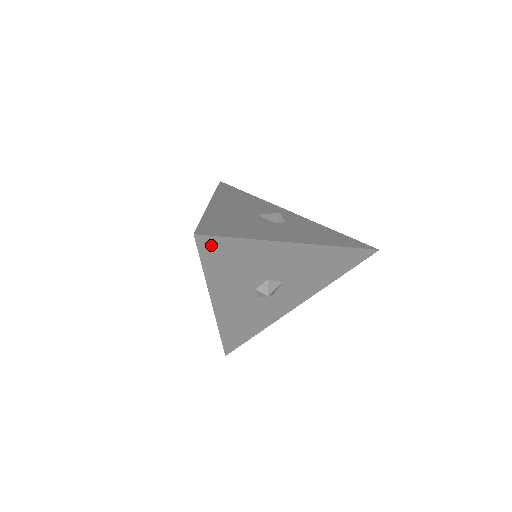
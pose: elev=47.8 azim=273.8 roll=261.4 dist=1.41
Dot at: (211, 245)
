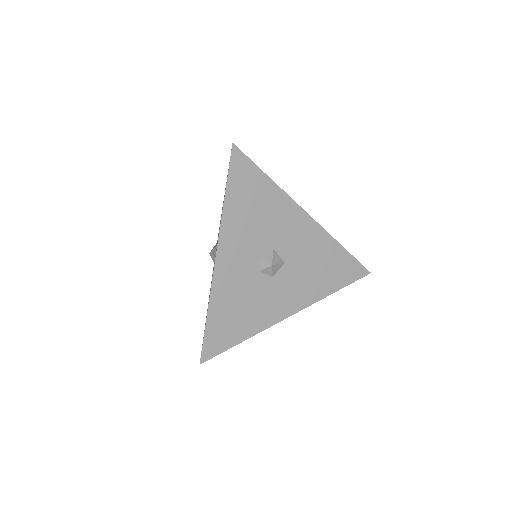
Dot at: (241, 166)
